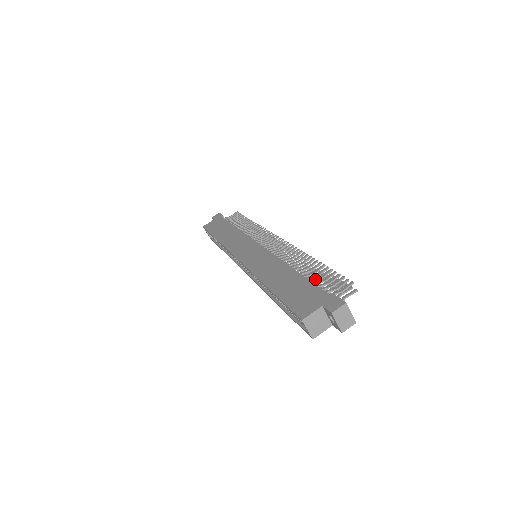
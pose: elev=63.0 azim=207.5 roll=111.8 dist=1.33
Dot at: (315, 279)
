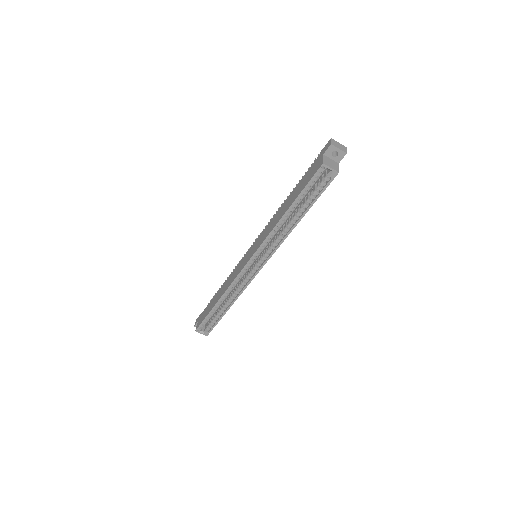
Dot at: occluded
